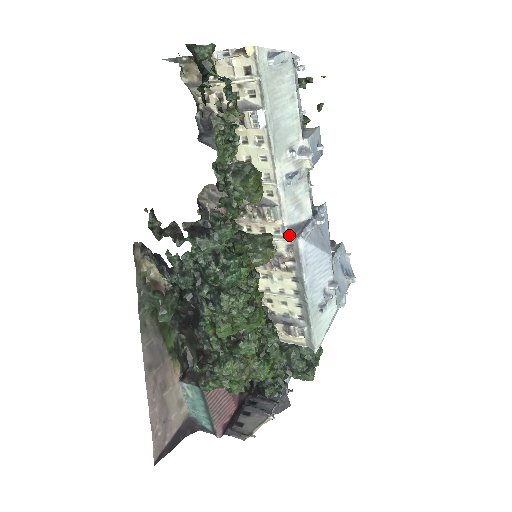
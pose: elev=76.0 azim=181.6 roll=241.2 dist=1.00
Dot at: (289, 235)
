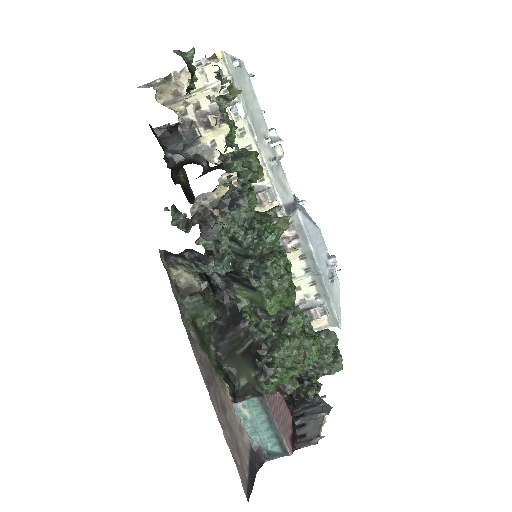
Dot at: (286, 214)
